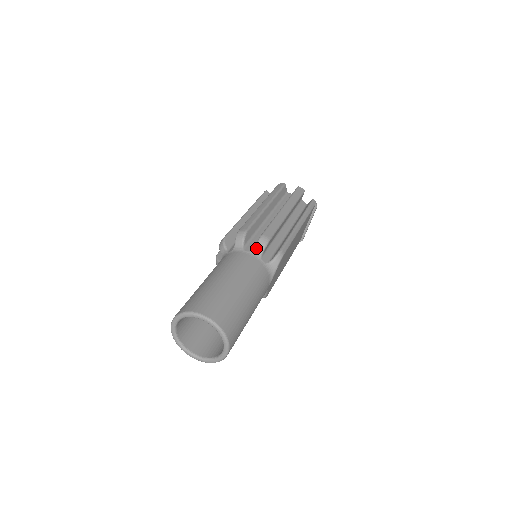
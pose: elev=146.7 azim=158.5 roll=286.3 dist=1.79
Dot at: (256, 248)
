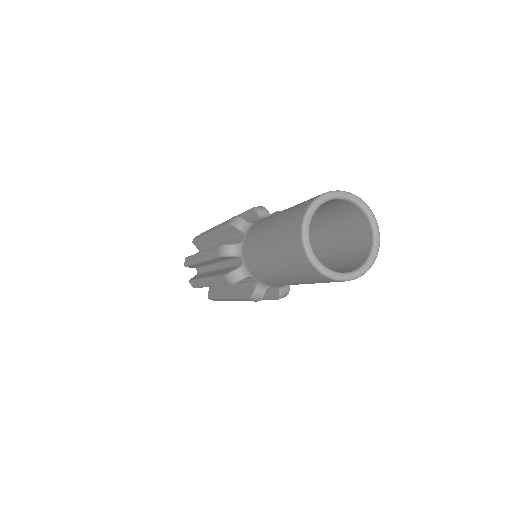
Dot at: (262, 214)
